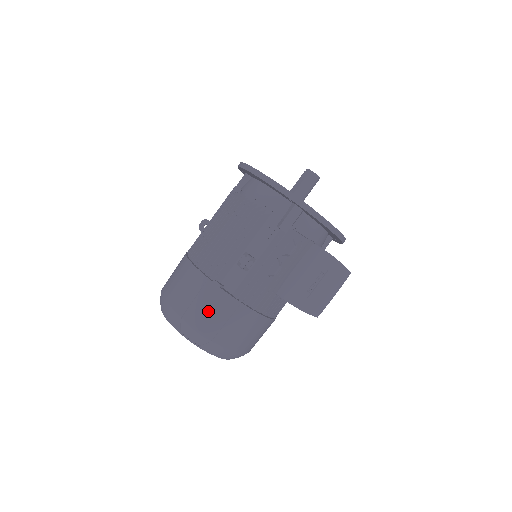
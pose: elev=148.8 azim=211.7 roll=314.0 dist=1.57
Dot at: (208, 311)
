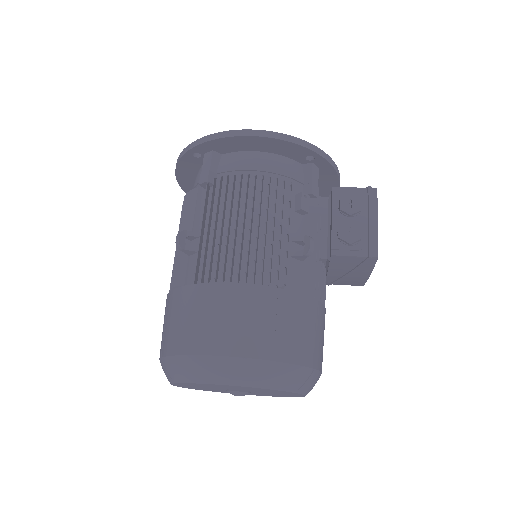
Dot at: (299, 331)
